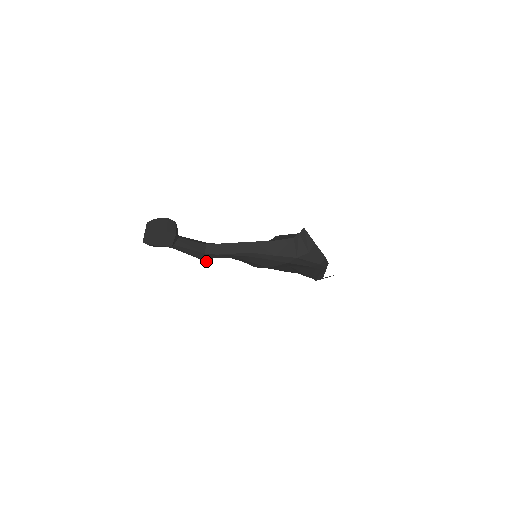
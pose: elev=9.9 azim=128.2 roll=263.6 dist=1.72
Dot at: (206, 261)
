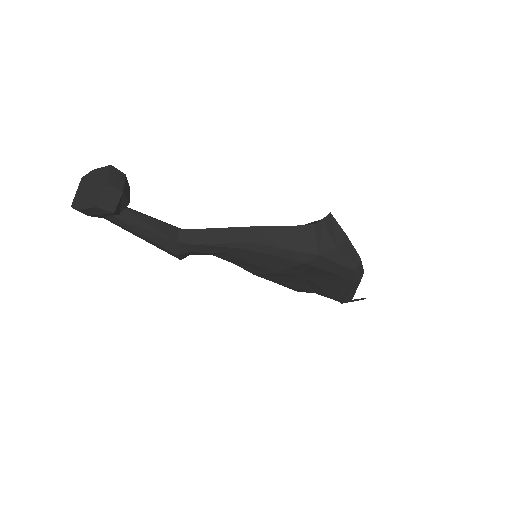
Dot at: (180, 259)
